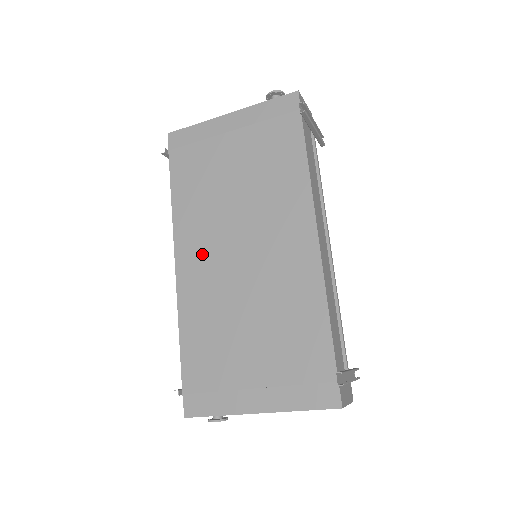
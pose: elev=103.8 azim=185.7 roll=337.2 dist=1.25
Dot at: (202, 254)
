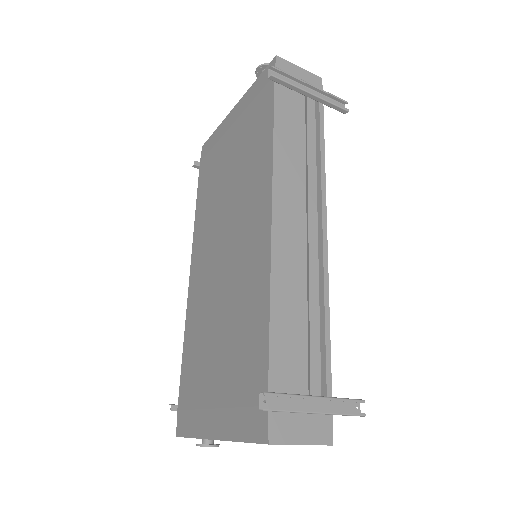
Dot at: (203, 259)
